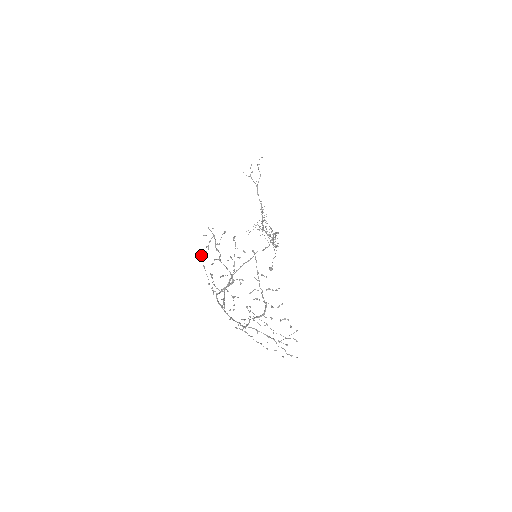
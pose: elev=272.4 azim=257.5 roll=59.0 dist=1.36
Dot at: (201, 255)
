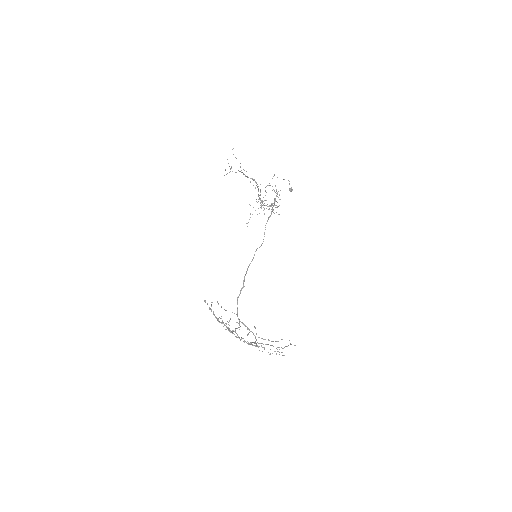
Dot at: occluded
